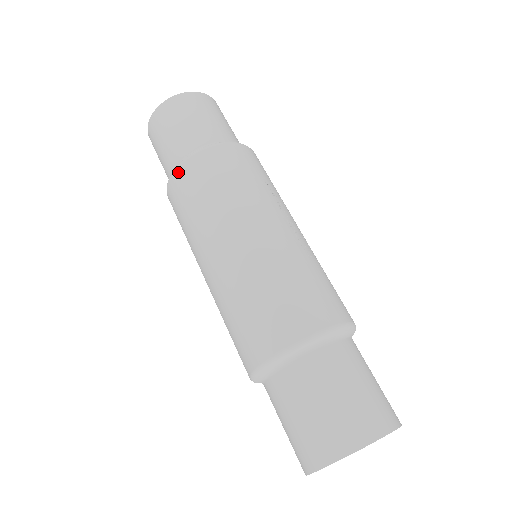
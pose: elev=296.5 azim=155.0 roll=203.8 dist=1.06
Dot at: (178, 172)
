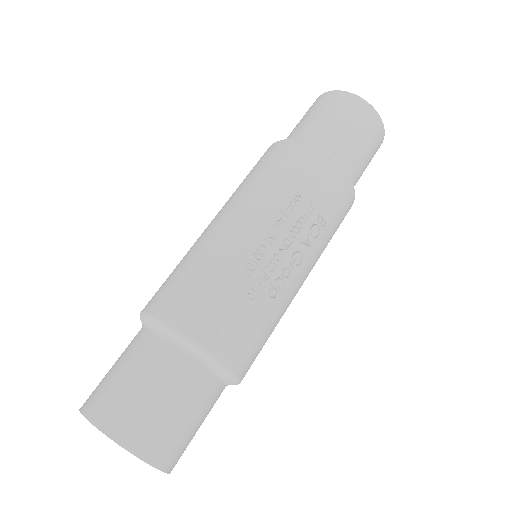
Dot at: occluded
